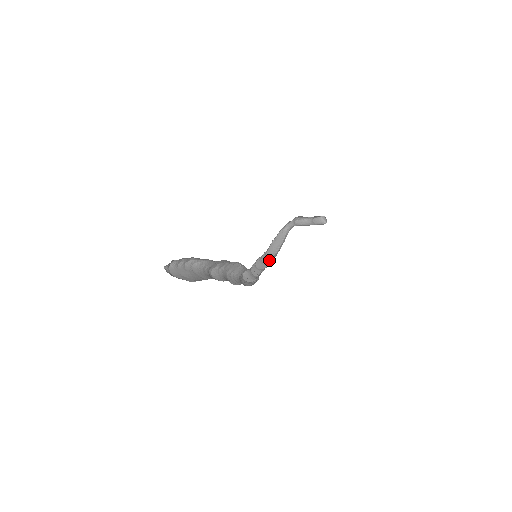
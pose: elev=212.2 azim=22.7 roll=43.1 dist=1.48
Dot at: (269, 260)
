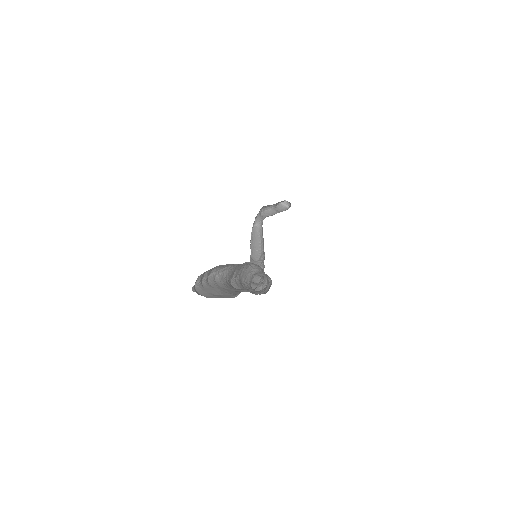
Dot at: (259, 262)
